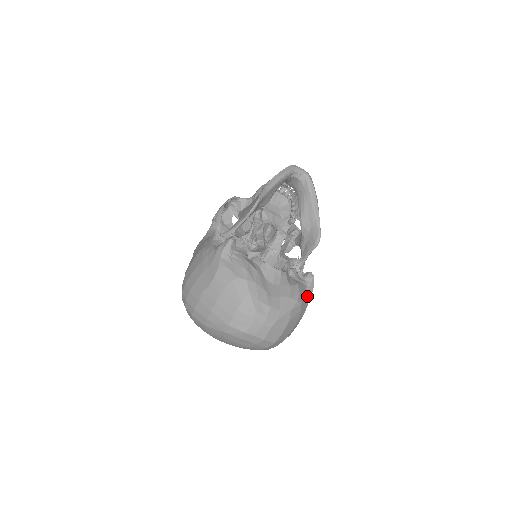
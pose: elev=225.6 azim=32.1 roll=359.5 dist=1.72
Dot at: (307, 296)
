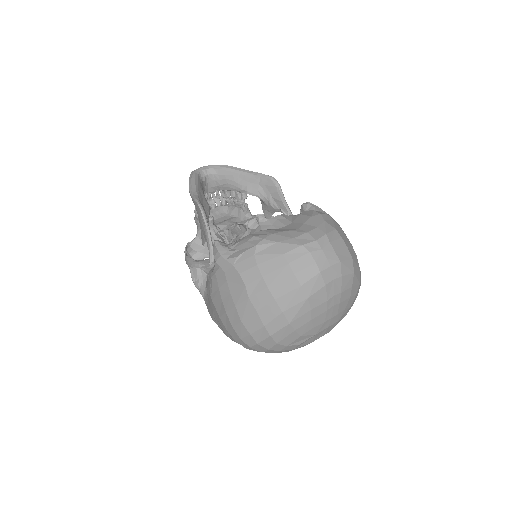
Dot at: occluded
